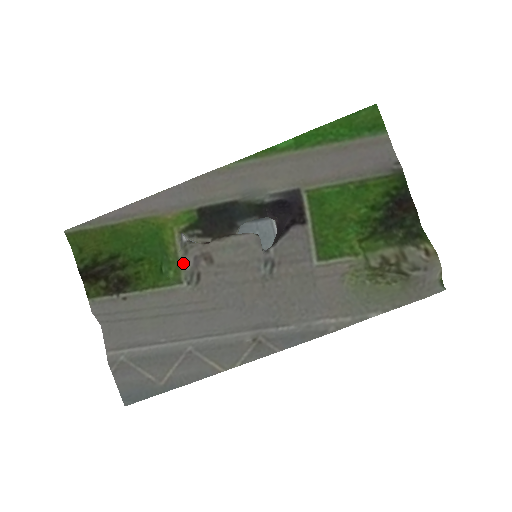
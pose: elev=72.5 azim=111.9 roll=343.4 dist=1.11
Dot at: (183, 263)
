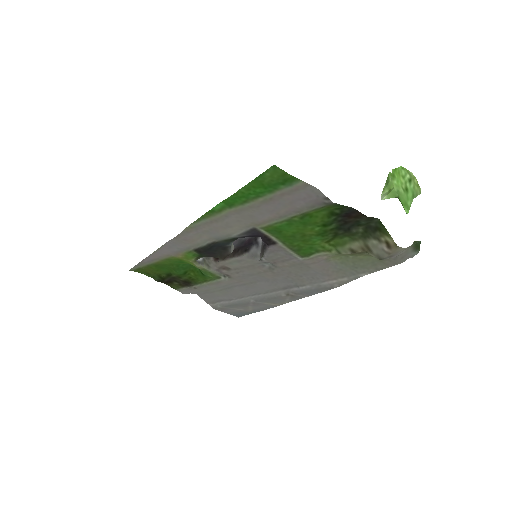
Dot at: (212, 271)
